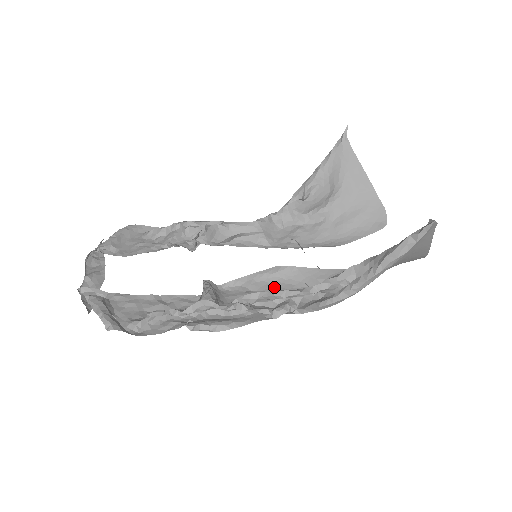
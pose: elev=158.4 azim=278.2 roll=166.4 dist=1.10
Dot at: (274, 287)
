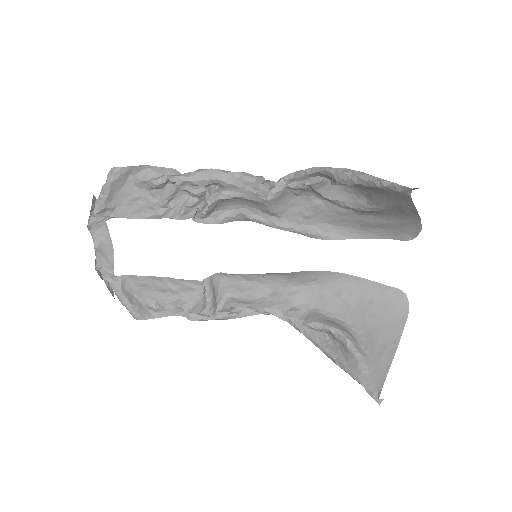
Dot at: (268, 280)
